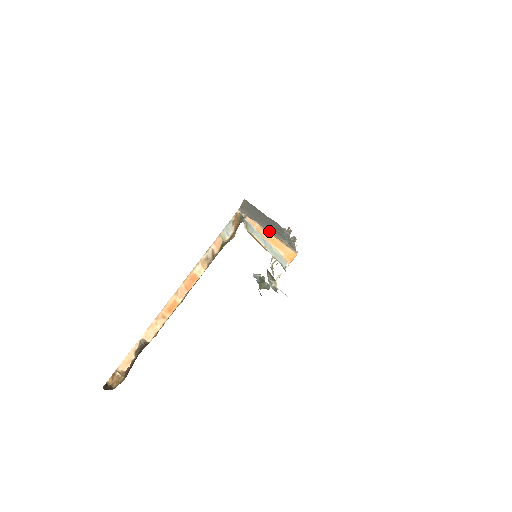
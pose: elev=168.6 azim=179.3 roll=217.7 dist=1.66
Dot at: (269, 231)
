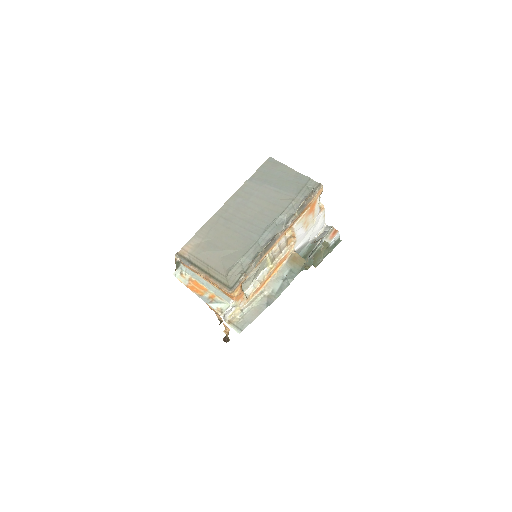
Dot at: (201, 274)
